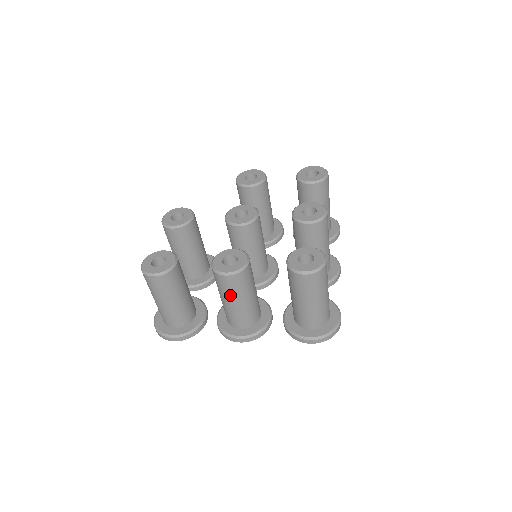
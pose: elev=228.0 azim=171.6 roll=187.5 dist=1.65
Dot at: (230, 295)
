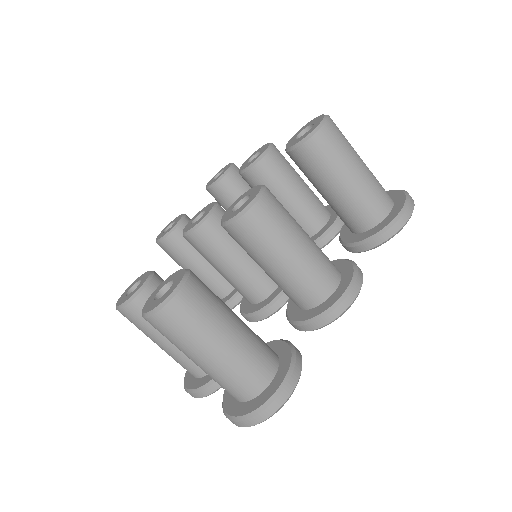
Dot at: (284, 236)
